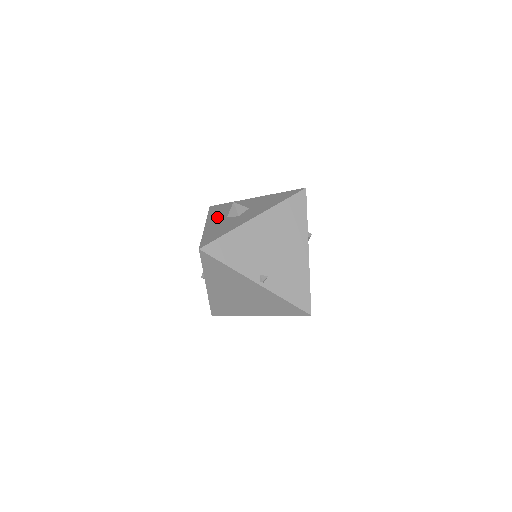
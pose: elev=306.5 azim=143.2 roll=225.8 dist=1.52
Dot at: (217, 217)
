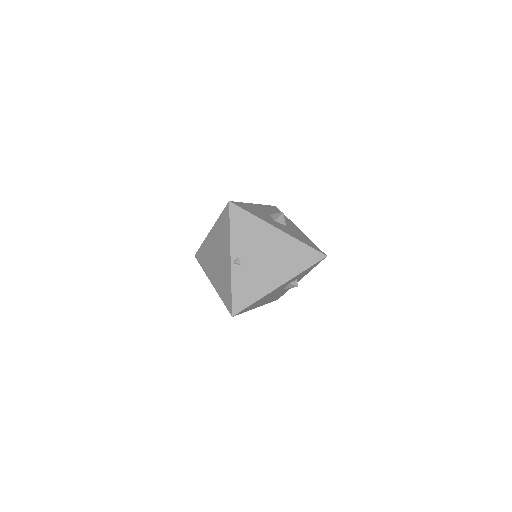
Dot at: (267, 209)
